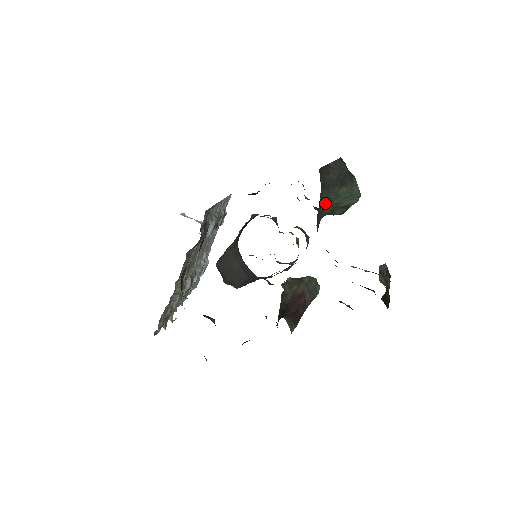
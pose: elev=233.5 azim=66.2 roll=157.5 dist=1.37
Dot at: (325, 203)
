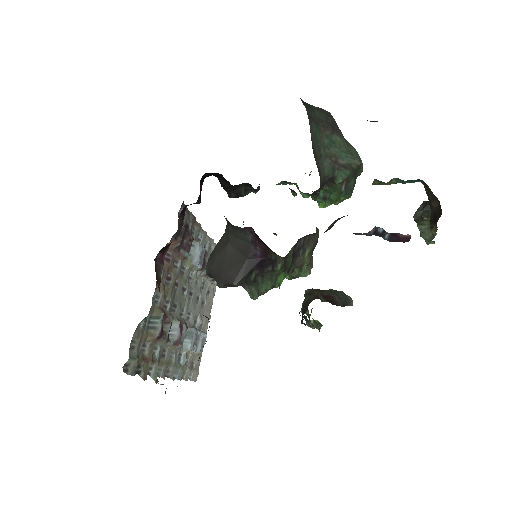
Dot at: (319, 145)
